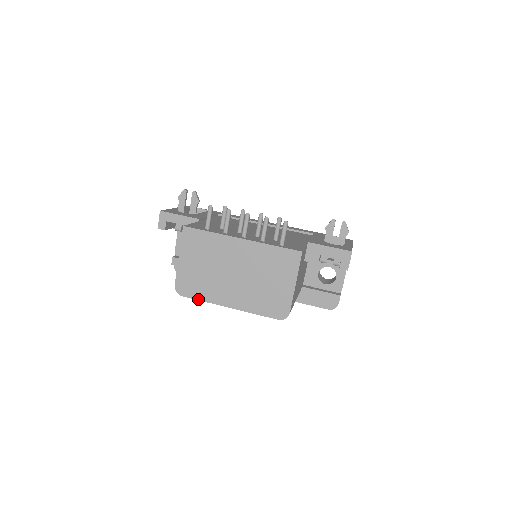
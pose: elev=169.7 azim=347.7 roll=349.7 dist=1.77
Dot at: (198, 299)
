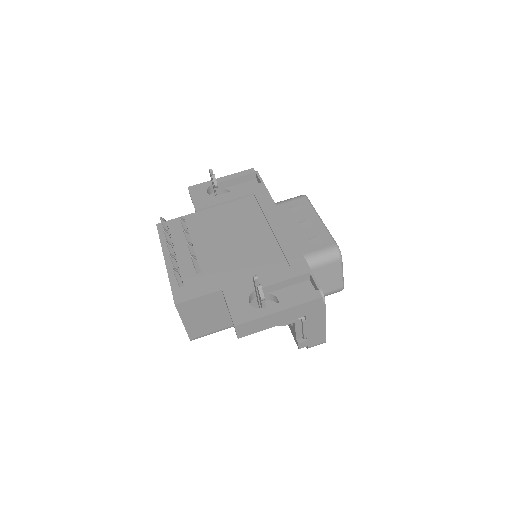
Dot at: occluded
